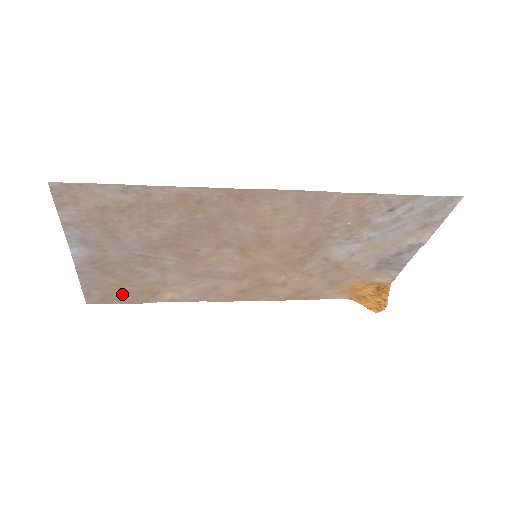
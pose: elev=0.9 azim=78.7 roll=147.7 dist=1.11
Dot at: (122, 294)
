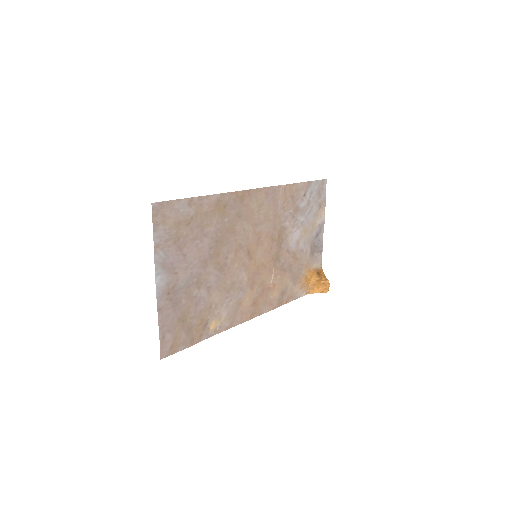
Dot at: (185, 333)
